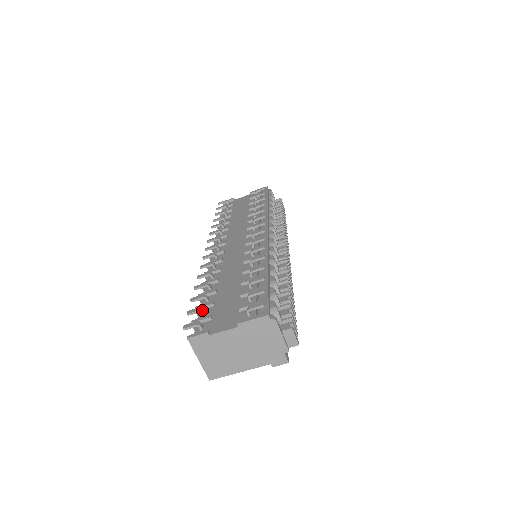
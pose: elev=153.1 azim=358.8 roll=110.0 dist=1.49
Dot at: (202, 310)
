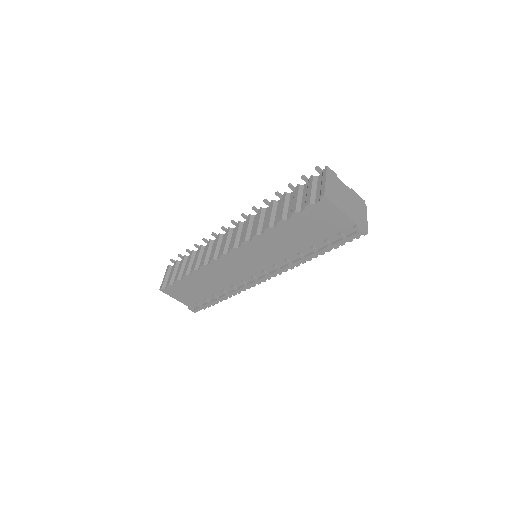
Dot at: occluded
